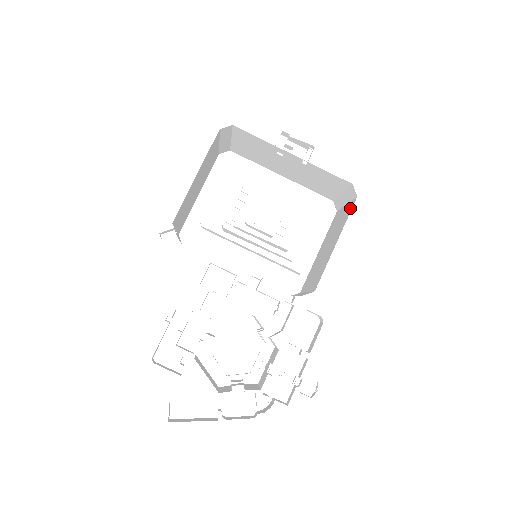
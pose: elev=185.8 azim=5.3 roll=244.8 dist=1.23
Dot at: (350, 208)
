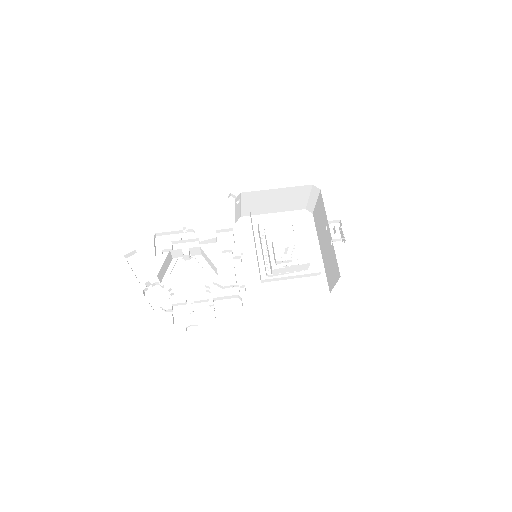
Dot at: occluded
